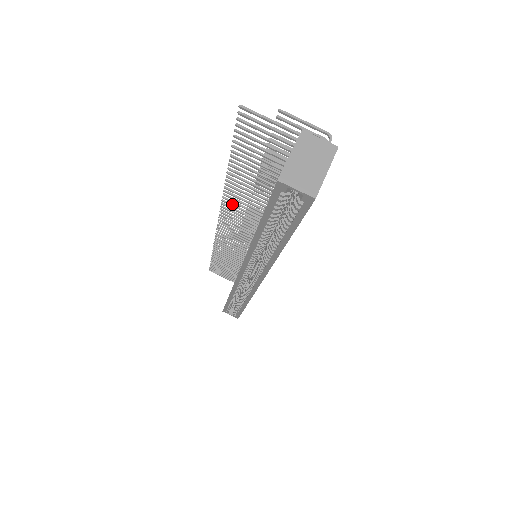
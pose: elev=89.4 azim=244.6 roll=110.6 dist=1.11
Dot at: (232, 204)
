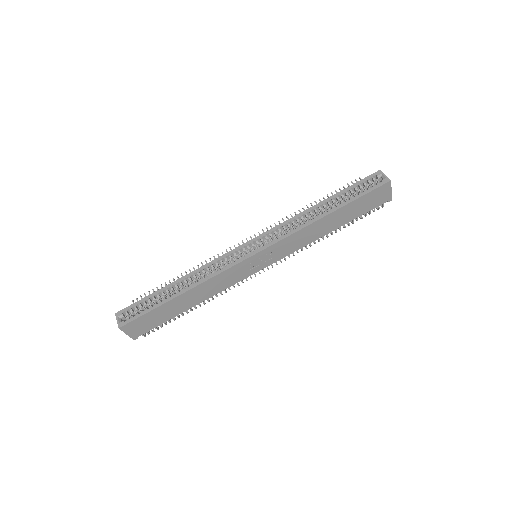
Dot at: occluded
